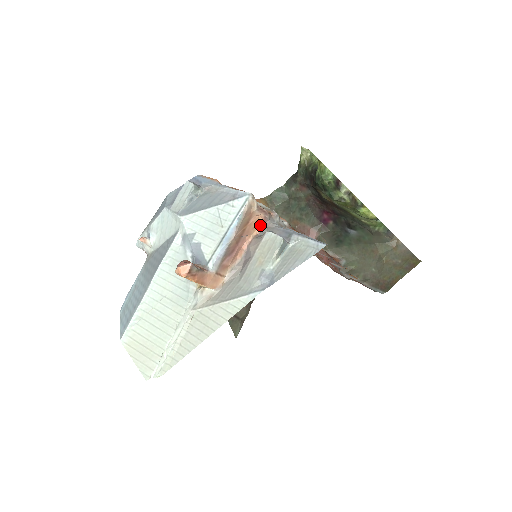
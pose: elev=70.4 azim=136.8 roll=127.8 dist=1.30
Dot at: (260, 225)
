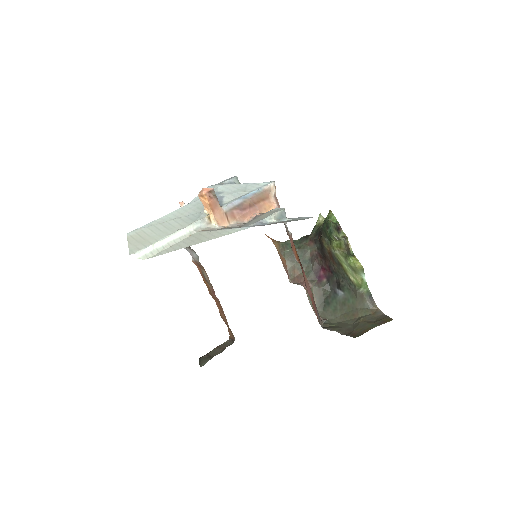
Dot at: occluded
